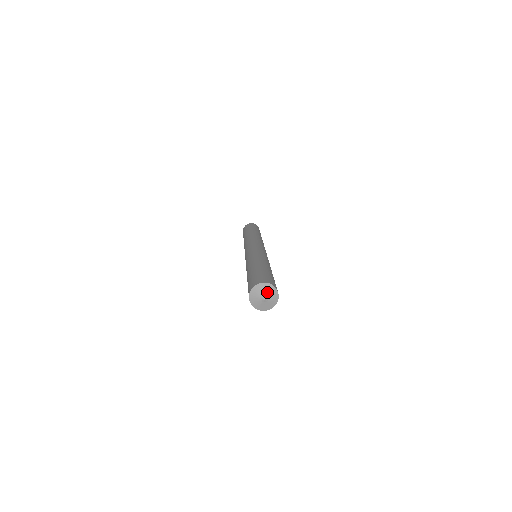
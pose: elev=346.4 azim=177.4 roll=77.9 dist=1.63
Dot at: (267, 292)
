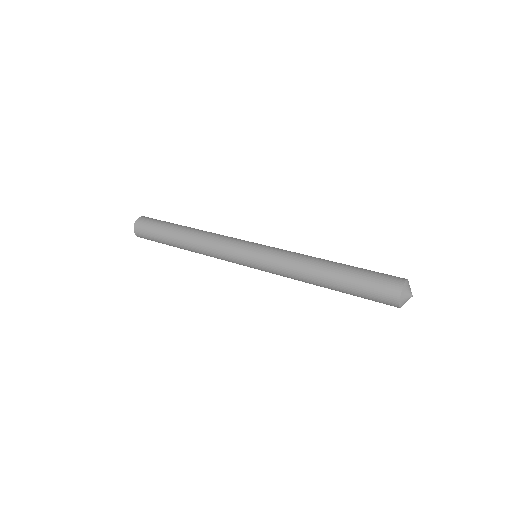
Dot at: (408, 291)
